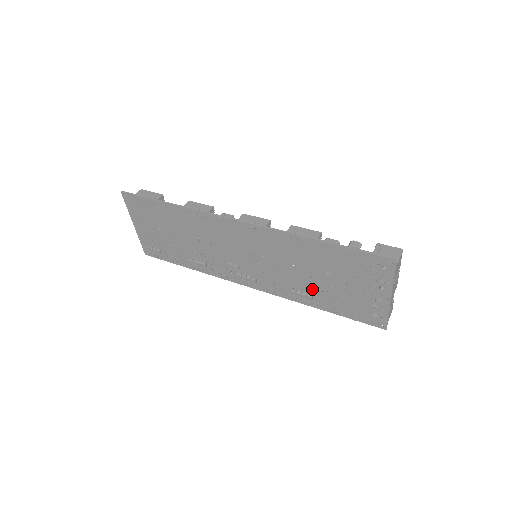
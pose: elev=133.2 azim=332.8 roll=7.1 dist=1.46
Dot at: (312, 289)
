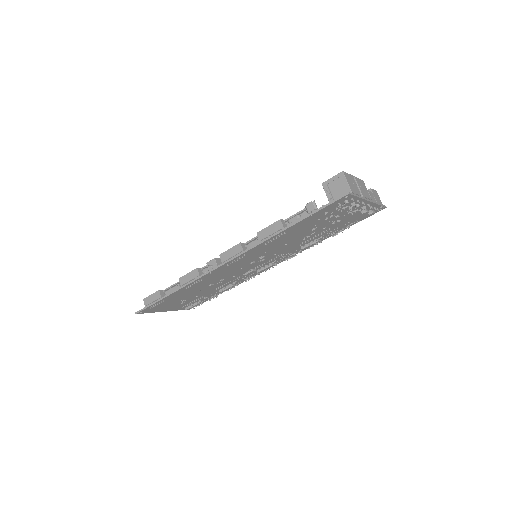
Dot at: (313, 238)
